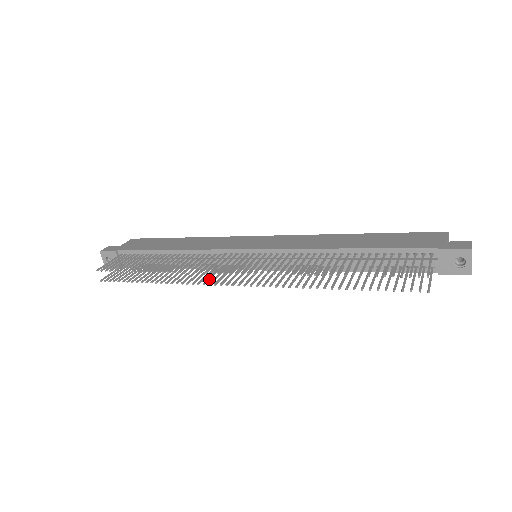
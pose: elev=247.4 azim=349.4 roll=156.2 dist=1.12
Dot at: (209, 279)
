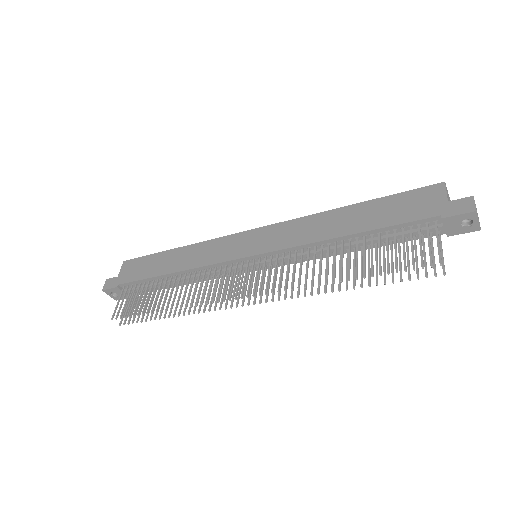
Dot at: (222, 300)
